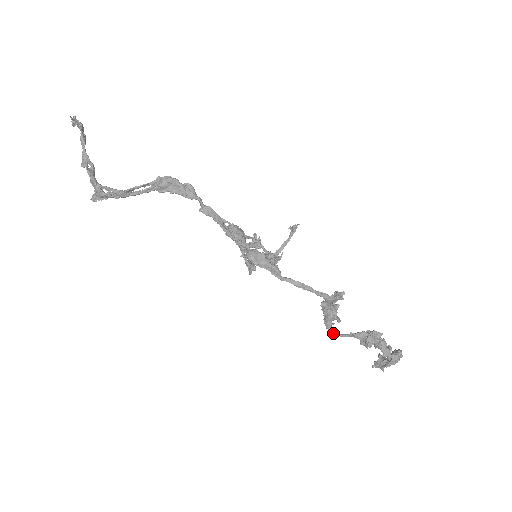
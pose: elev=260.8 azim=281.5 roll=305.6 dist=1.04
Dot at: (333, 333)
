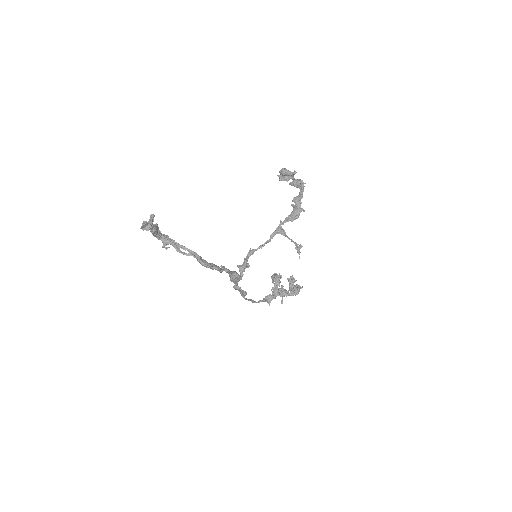
Dot at: (272, 280)
